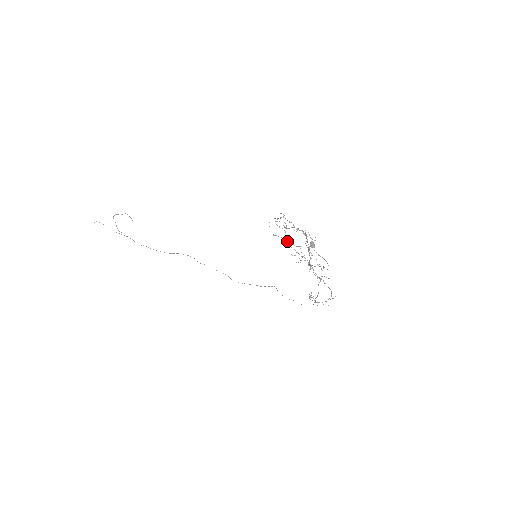
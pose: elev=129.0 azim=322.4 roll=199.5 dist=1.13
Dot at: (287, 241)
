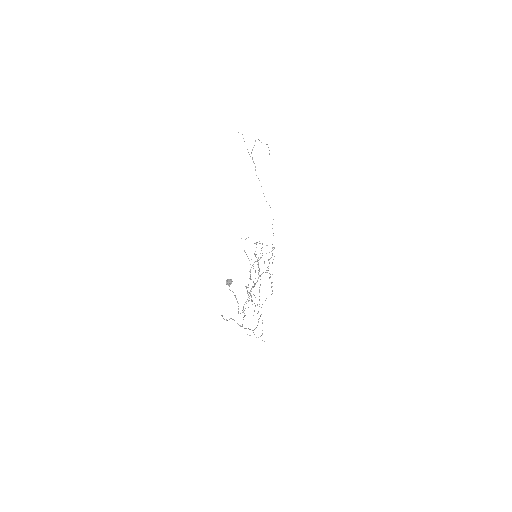
Dot at: occluded
